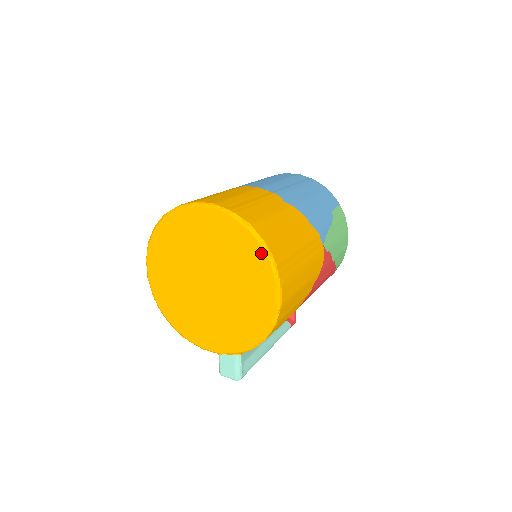
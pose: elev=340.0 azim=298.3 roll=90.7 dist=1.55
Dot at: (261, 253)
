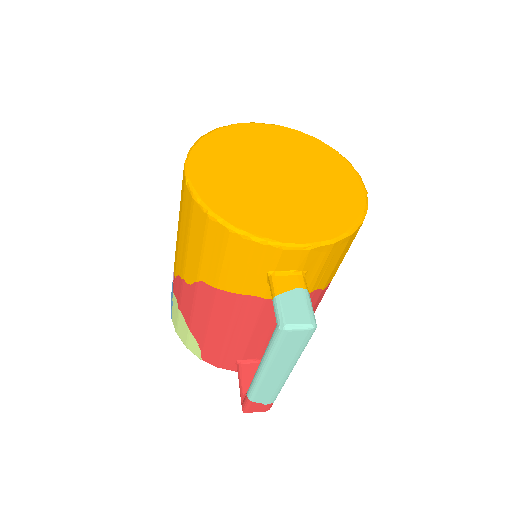
Dot at: (334, 152)
